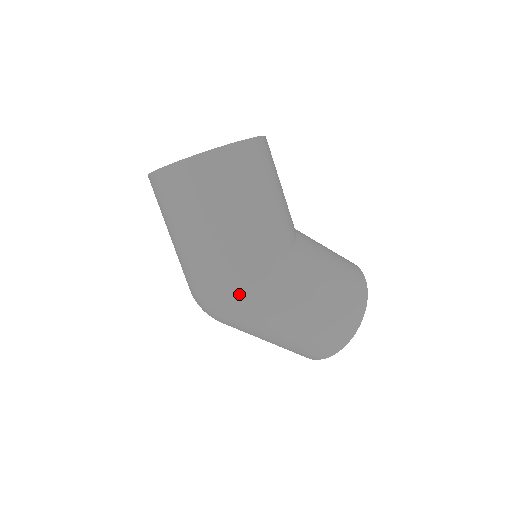
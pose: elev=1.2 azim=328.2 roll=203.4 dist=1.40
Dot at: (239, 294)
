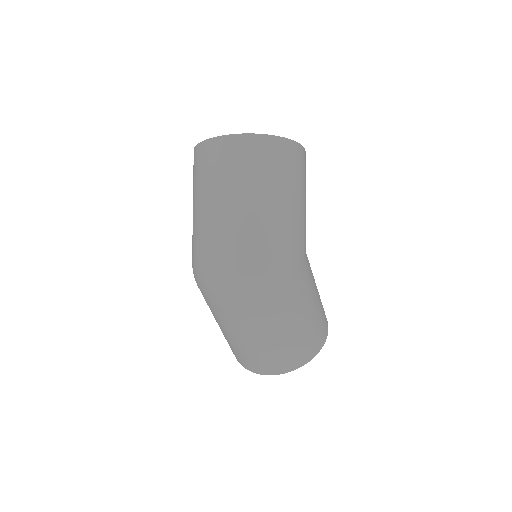
Dot at: (273, 267)
